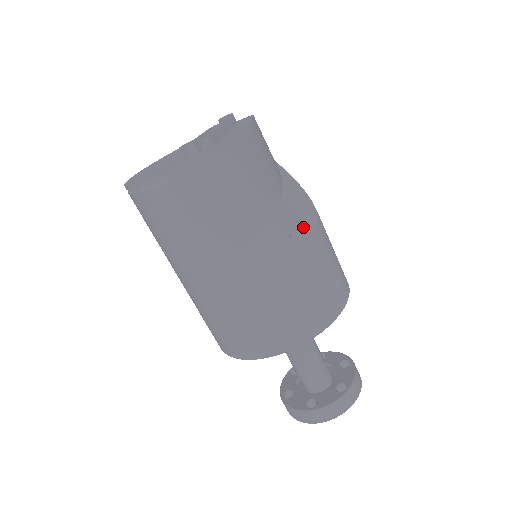
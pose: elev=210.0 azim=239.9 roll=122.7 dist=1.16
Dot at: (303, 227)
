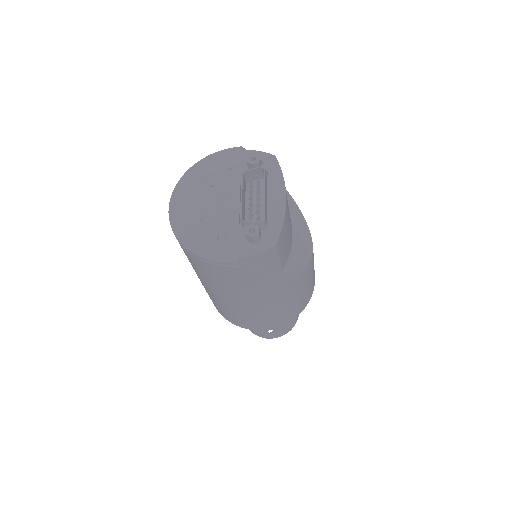
Dot at: (309, 261)
